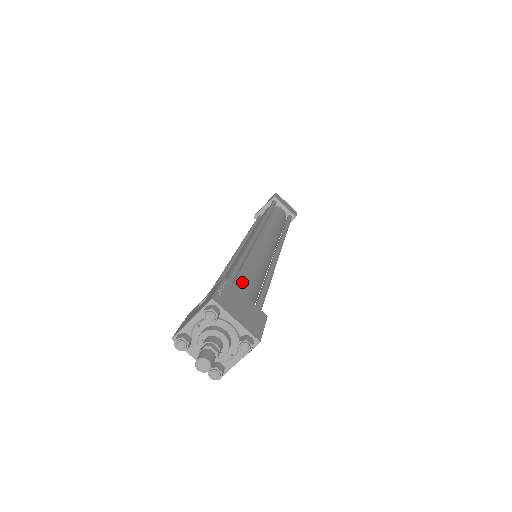
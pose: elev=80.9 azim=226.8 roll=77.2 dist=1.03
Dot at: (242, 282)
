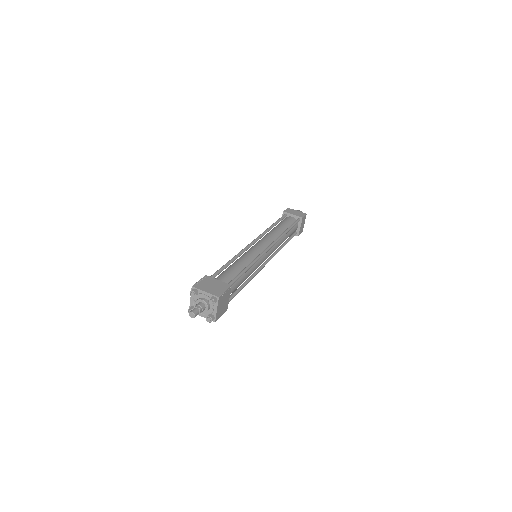
Dot at: (224, 274)
